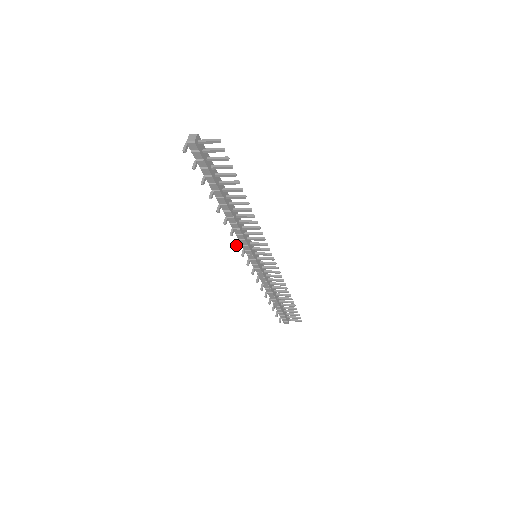
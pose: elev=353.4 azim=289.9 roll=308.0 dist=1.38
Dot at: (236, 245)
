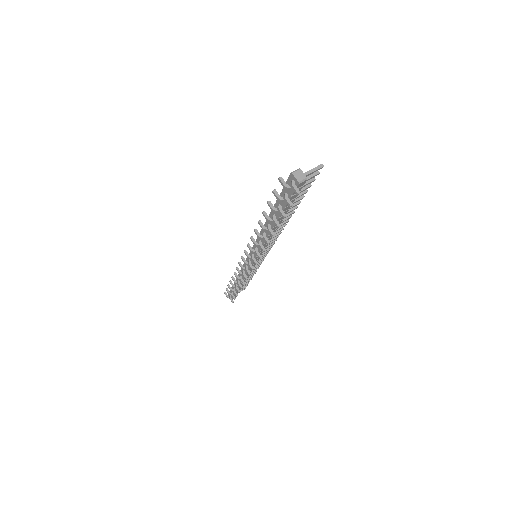
Dot at: (260, 257)
